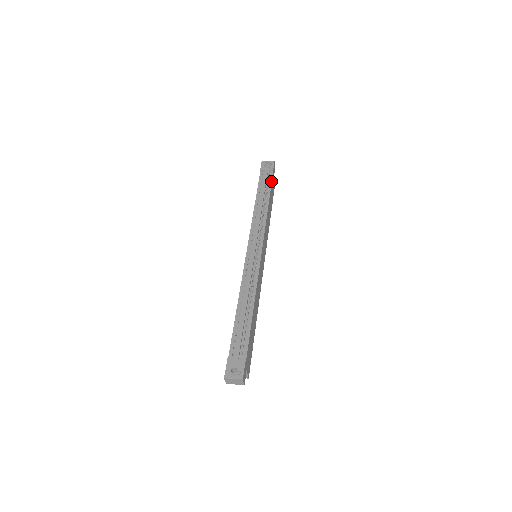
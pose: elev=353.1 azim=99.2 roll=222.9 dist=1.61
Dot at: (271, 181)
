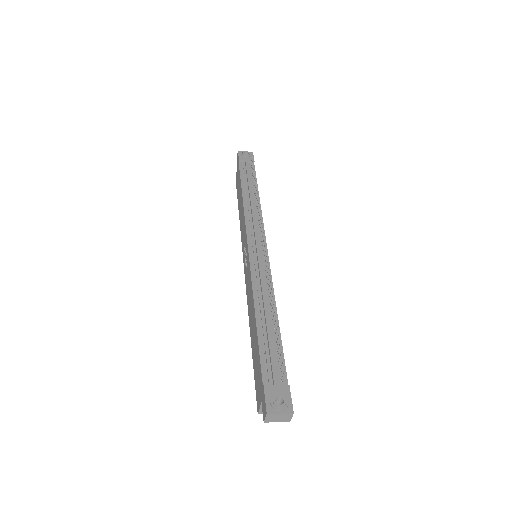
Dot at: (255, 173)
